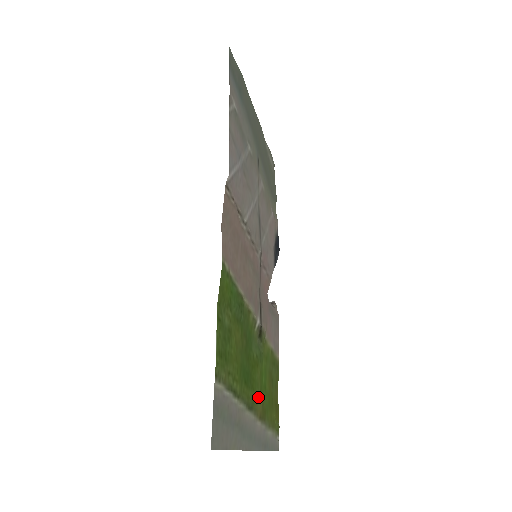
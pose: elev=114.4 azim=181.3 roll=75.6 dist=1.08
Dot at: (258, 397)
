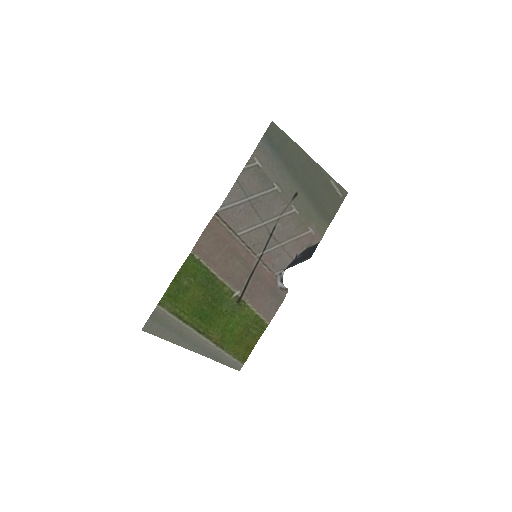
Dot at: (216, 331)
